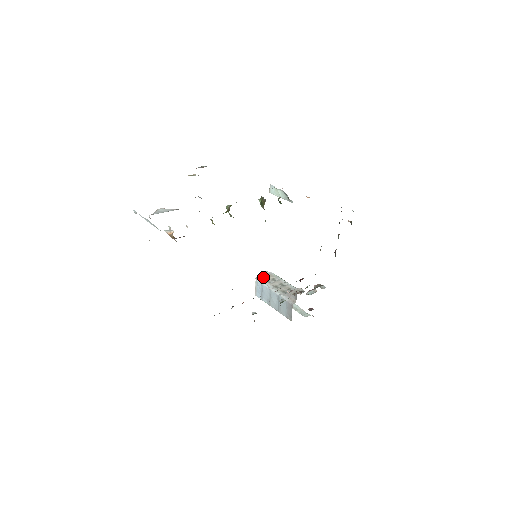
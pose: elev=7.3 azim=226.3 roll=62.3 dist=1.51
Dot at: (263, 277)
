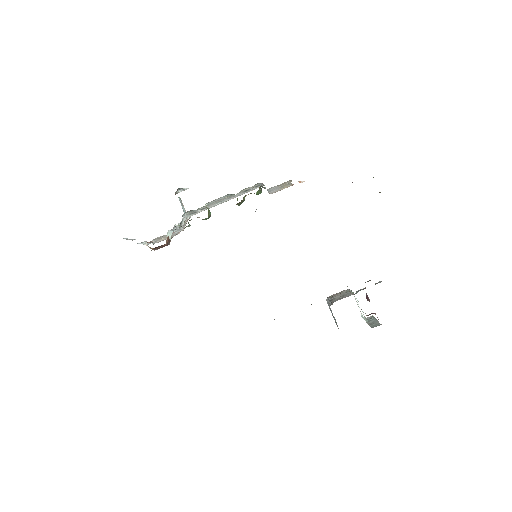
Dot at: occluded
